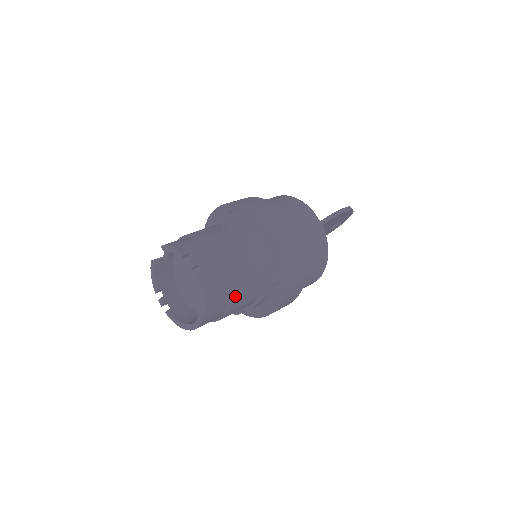
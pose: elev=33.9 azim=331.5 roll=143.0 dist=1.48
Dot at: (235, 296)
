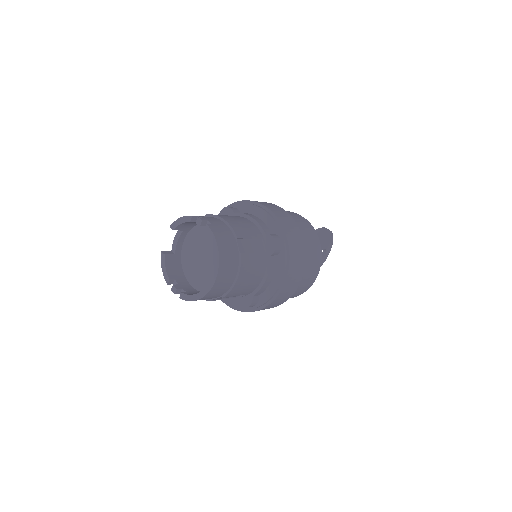
Dot at: (244, 253)
